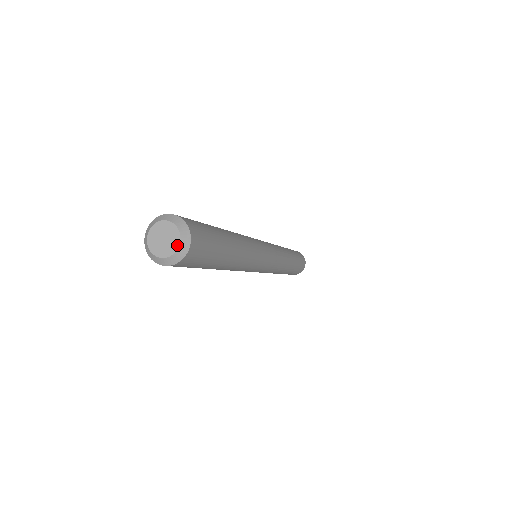
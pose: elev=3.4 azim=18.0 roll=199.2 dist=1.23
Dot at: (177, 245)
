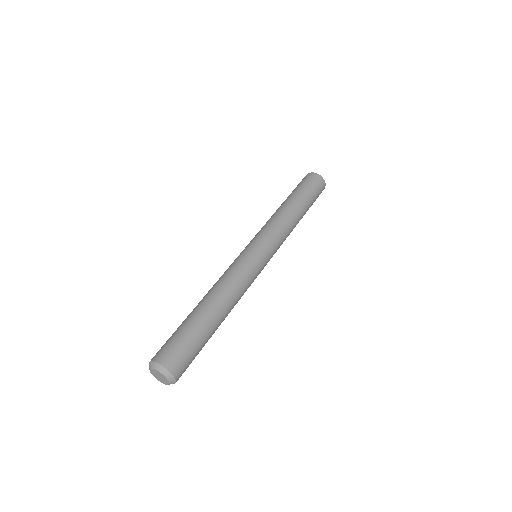
Dot at: (166, 379)
